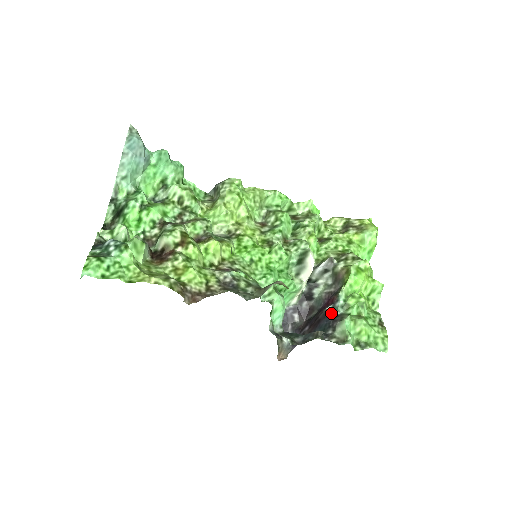
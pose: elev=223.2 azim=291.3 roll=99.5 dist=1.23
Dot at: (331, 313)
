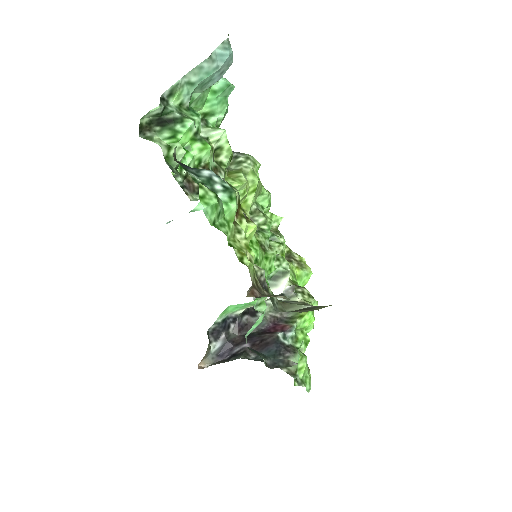
Dot at: (282, 341)
